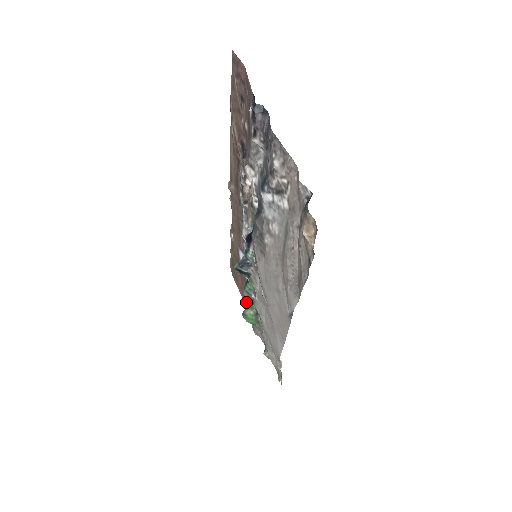
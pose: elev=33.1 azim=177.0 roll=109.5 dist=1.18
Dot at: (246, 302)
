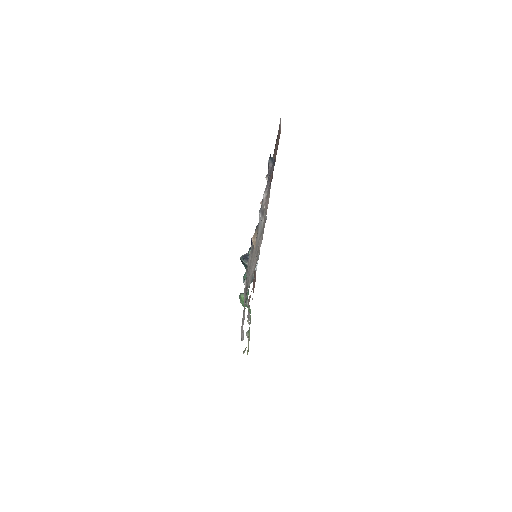
Dot at: occluded
